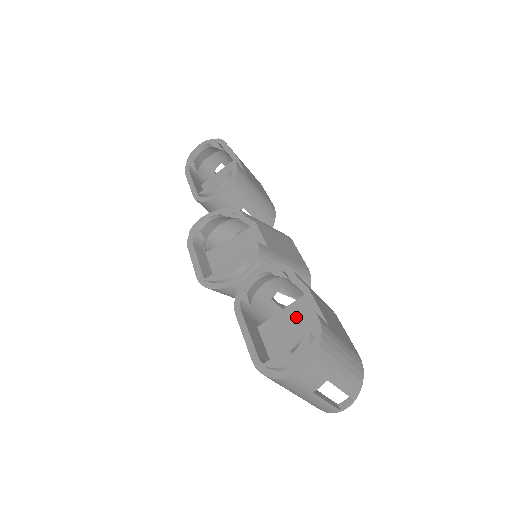
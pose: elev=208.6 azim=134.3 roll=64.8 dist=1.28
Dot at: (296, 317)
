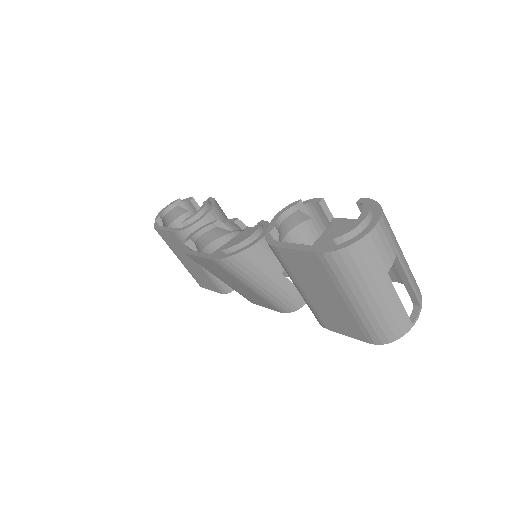
Dot at: (335, 235)
